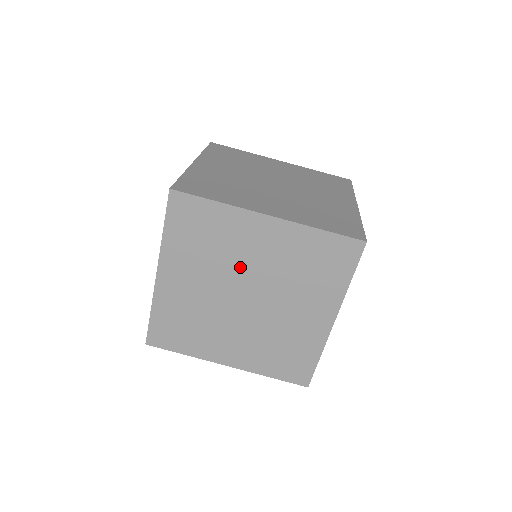
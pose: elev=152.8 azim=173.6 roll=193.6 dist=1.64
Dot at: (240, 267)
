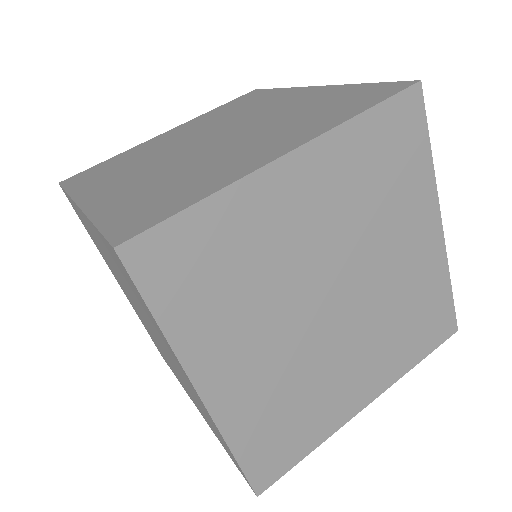
Dot at: (120, 279)
